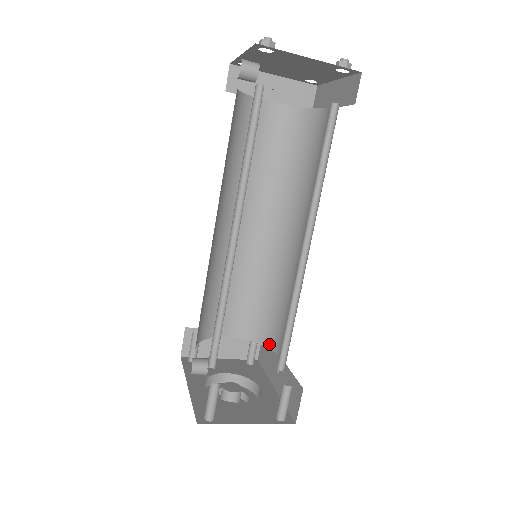
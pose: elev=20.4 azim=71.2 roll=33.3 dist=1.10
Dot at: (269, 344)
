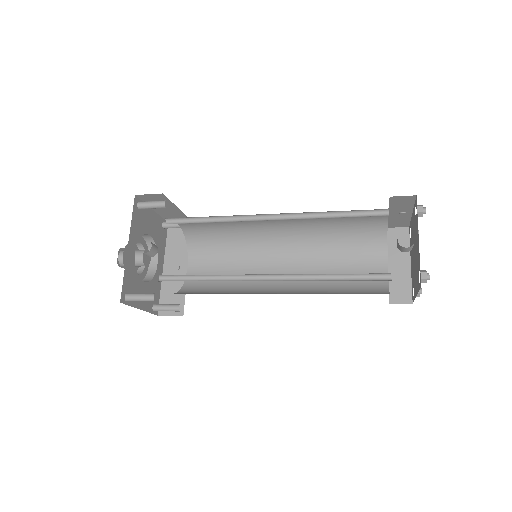
Dot at: (191, 251)
